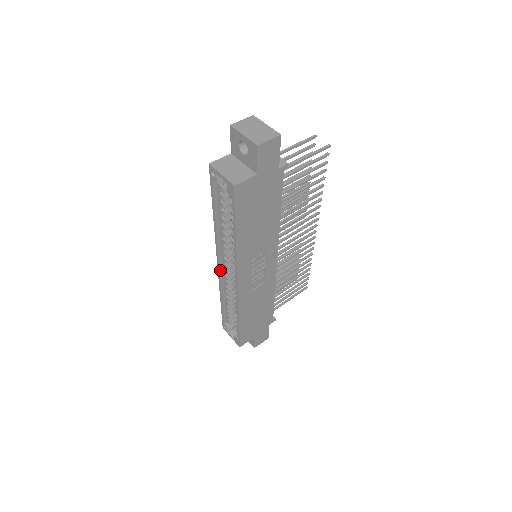
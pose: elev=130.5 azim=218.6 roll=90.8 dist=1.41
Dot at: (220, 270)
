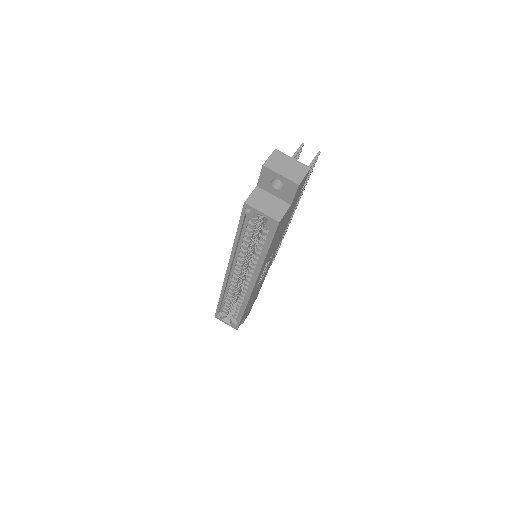
Dot at: (228, 277)
